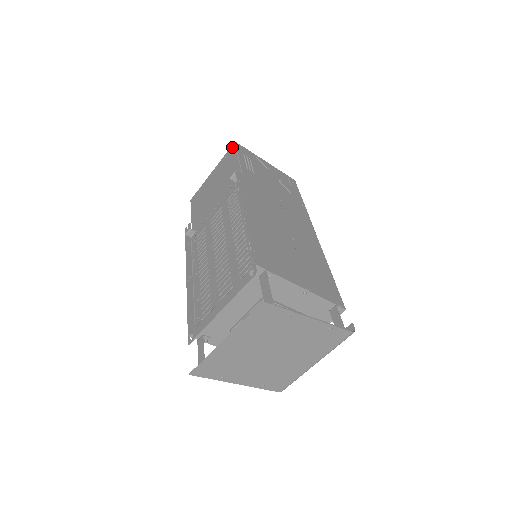
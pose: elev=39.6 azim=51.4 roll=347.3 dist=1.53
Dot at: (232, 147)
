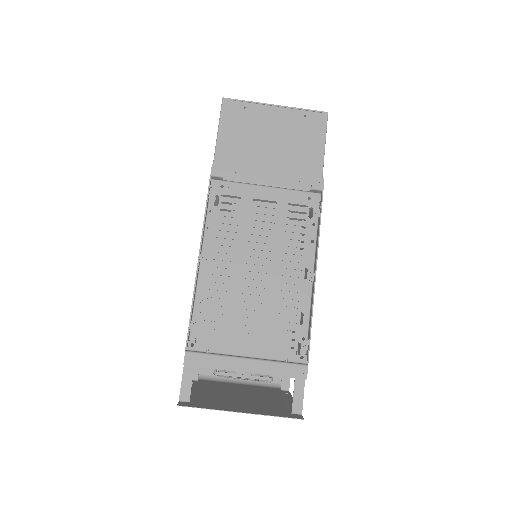
Dot at: (322, 116)
